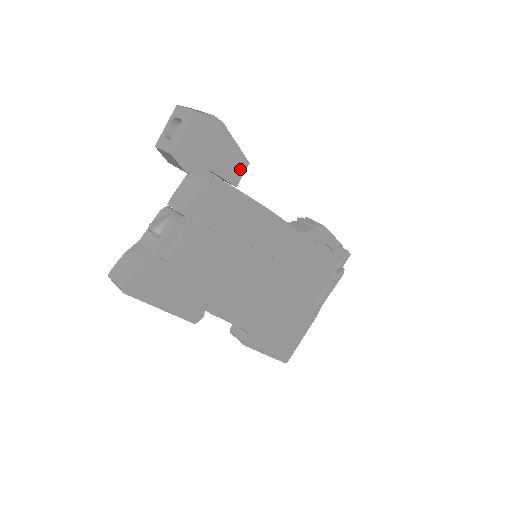
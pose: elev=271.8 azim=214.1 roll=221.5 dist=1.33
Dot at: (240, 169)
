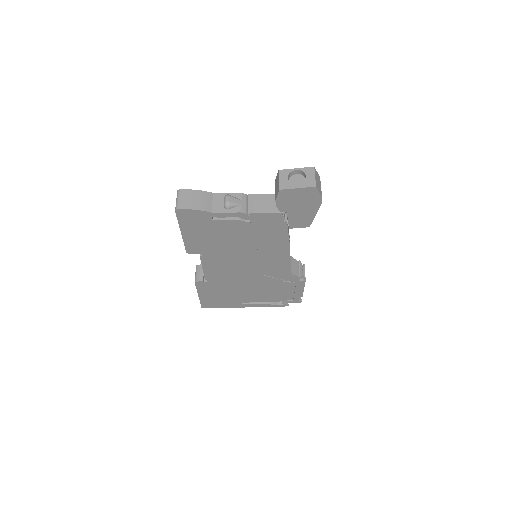
Dot at: (302, 225)
